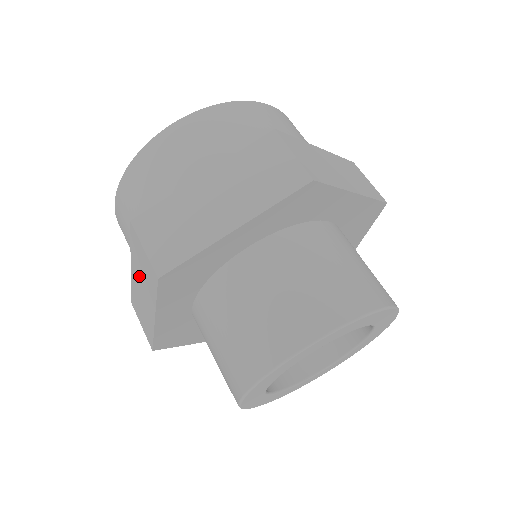
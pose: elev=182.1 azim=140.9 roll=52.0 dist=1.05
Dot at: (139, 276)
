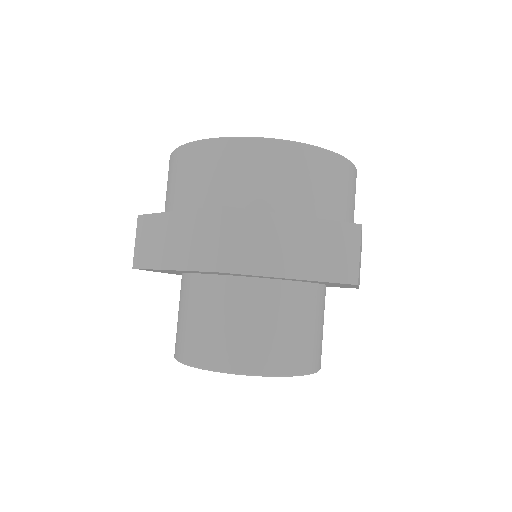
Dot at: occluded
